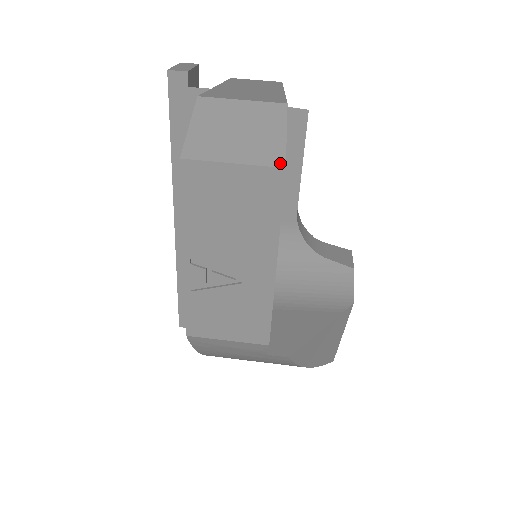
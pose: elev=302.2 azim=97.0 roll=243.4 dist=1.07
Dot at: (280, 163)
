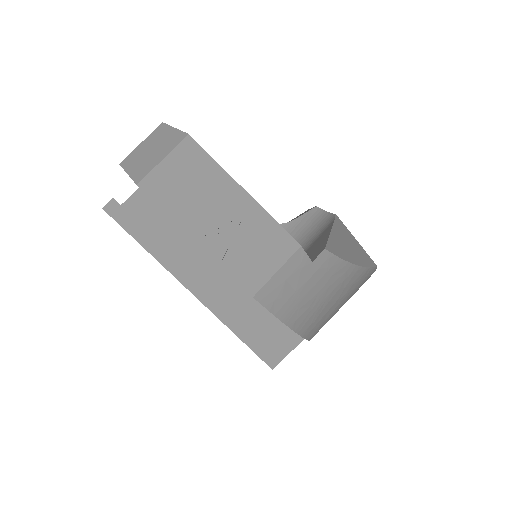
Dot at: (184, 136)
